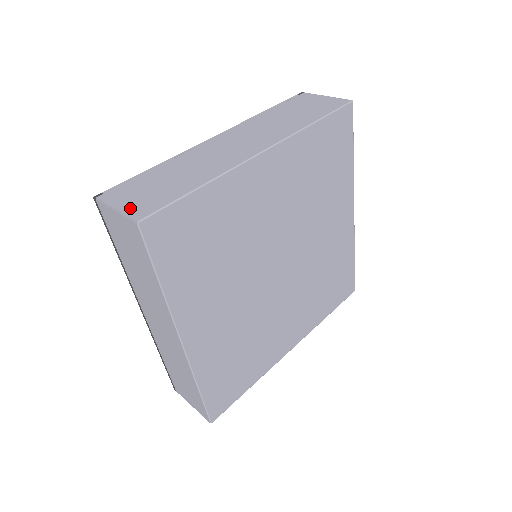
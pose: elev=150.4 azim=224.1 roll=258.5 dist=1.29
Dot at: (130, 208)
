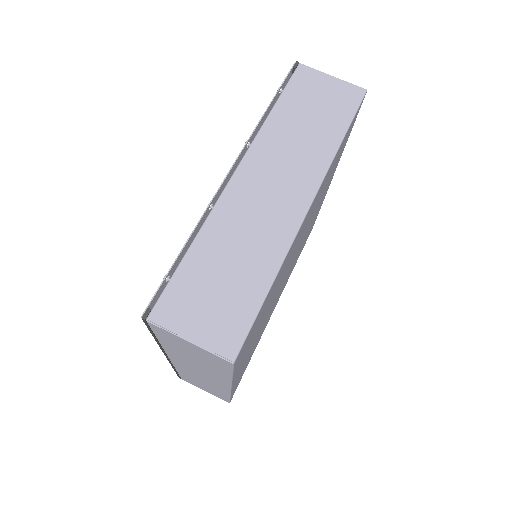
Dot at: (208, 337)
